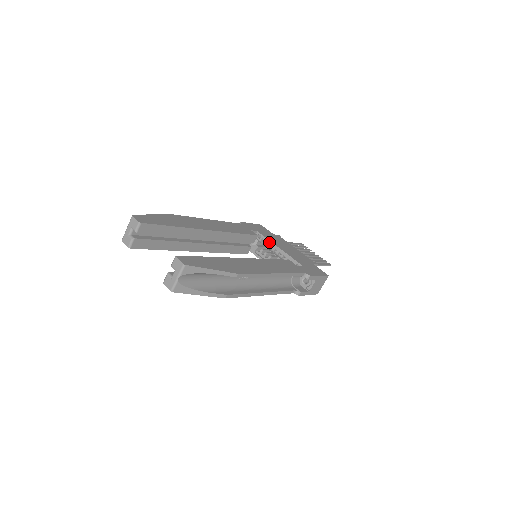
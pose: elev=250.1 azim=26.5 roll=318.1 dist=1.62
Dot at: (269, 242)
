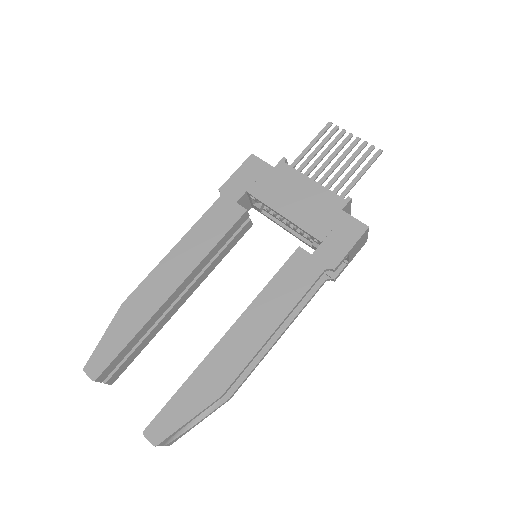
Dot at: occluded
